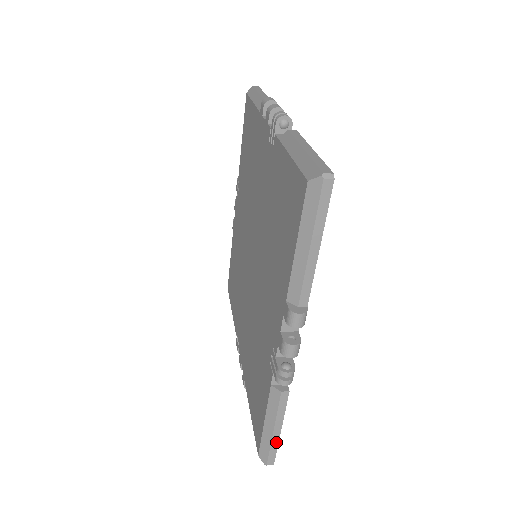
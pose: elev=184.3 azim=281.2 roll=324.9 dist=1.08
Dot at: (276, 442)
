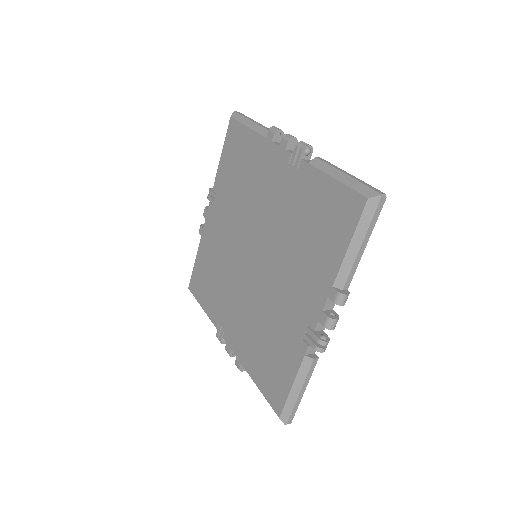
Dot at: (298, 403)
